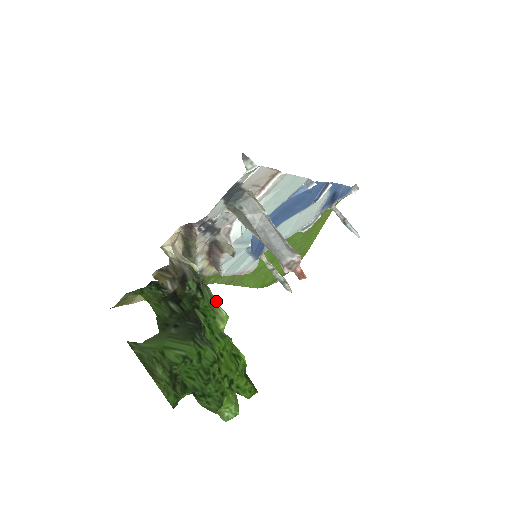
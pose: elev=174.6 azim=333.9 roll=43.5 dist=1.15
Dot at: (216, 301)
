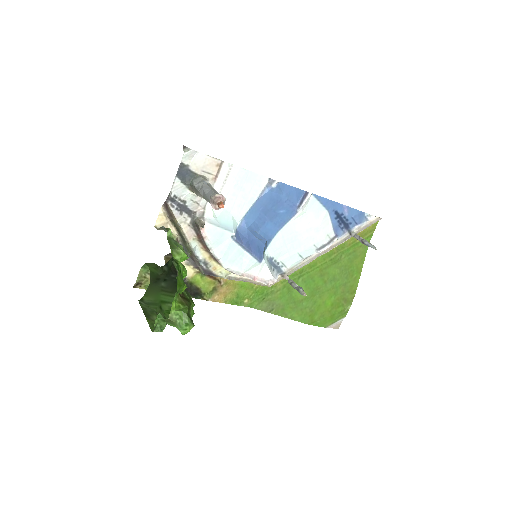
Dot at: (183, 250)
